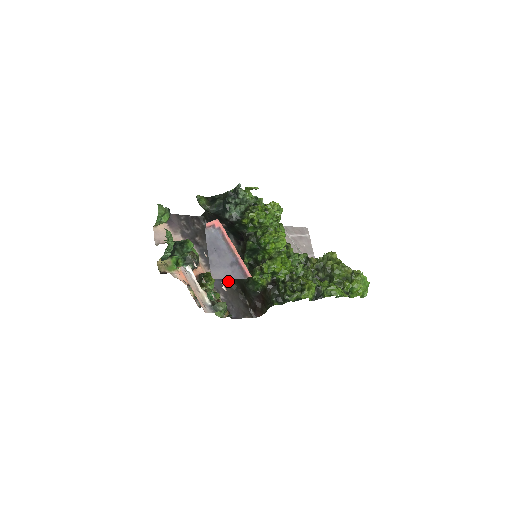
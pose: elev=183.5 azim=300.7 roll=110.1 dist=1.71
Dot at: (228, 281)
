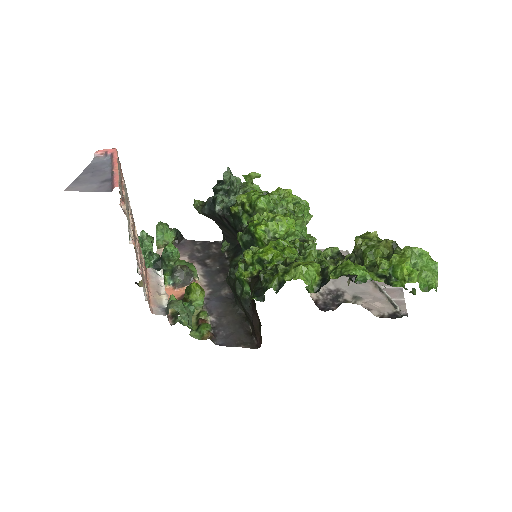
Dot at: (231, 303)
